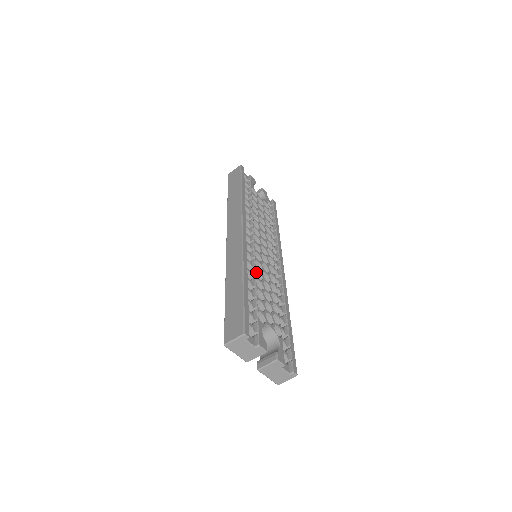
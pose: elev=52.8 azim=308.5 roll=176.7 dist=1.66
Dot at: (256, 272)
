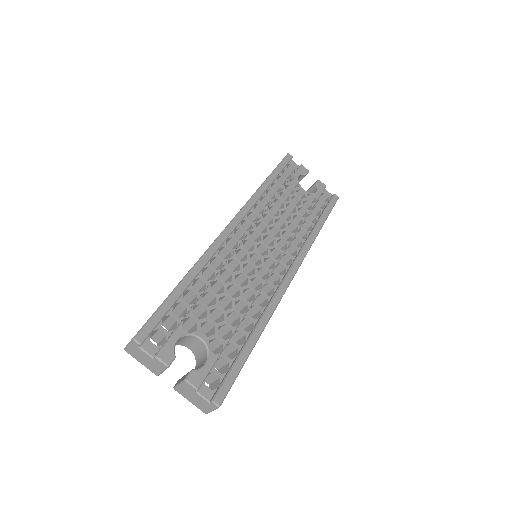
Dot at: (227, 272)
